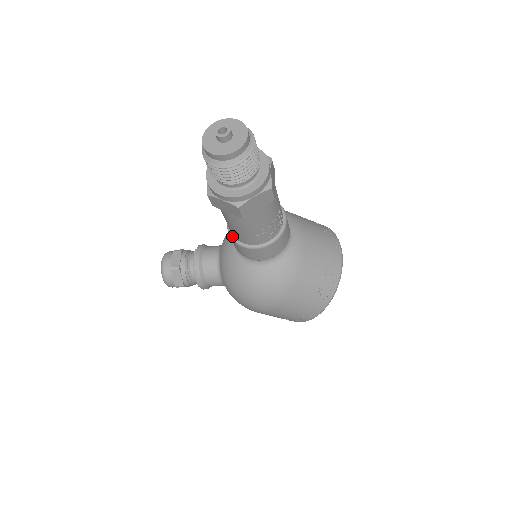
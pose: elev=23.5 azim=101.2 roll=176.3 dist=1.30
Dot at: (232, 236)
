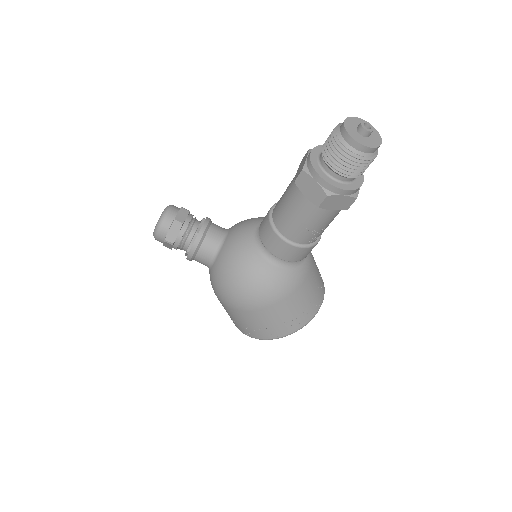
Dot at: (272, 221)
